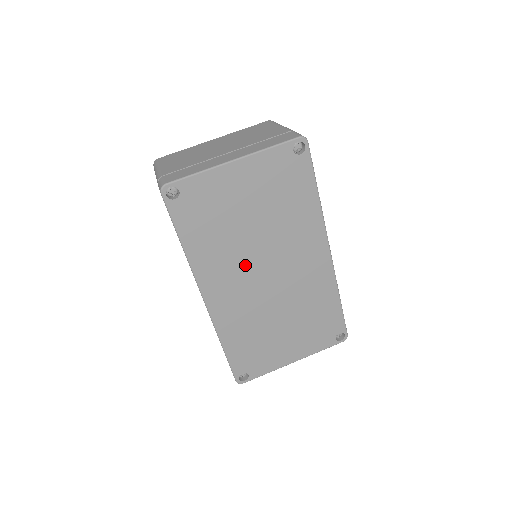
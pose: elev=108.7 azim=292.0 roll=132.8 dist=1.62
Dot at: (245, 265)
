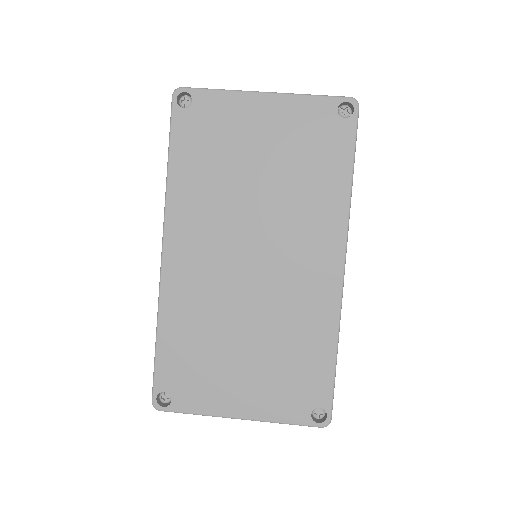
Dot at: (229, 229)
